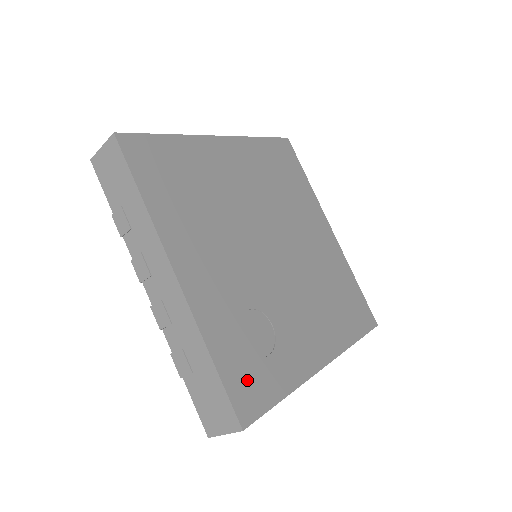
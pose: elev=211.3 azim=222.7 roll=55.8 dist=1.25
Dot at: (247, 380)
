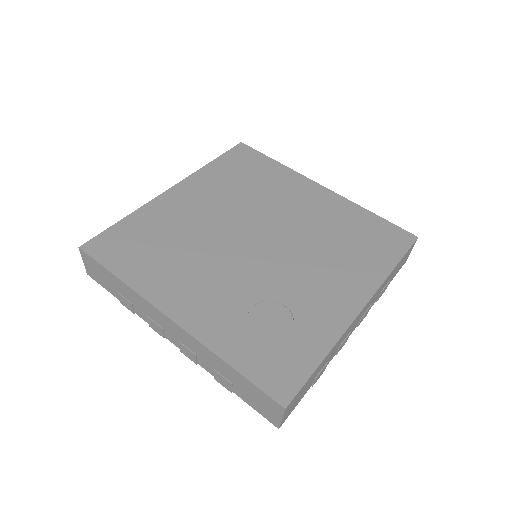
Dot at: (273, 365)
